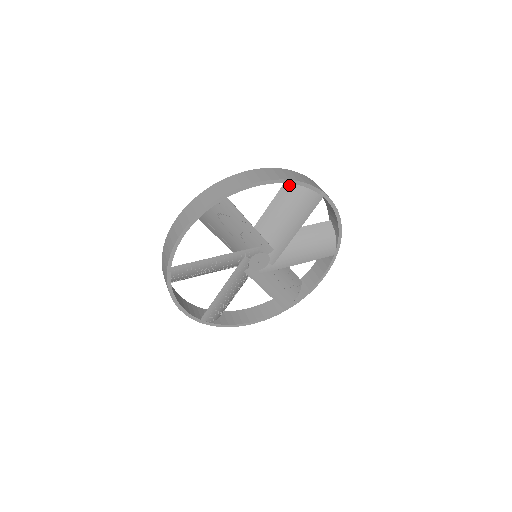
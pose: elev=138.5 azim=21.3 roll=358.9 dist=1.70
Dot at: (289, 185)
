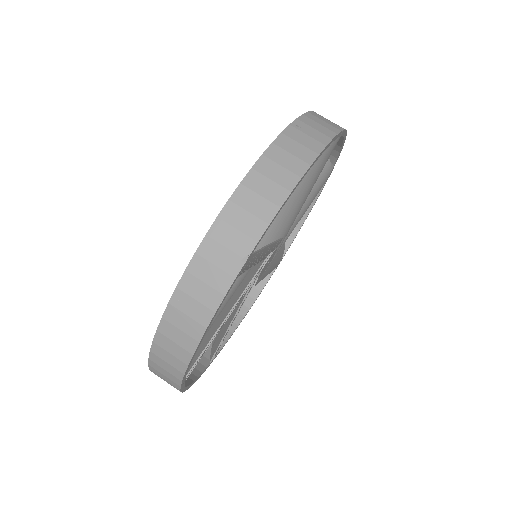
Dot at: occluded
